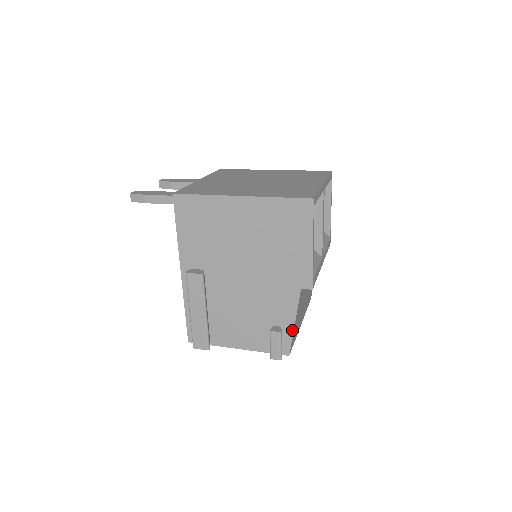
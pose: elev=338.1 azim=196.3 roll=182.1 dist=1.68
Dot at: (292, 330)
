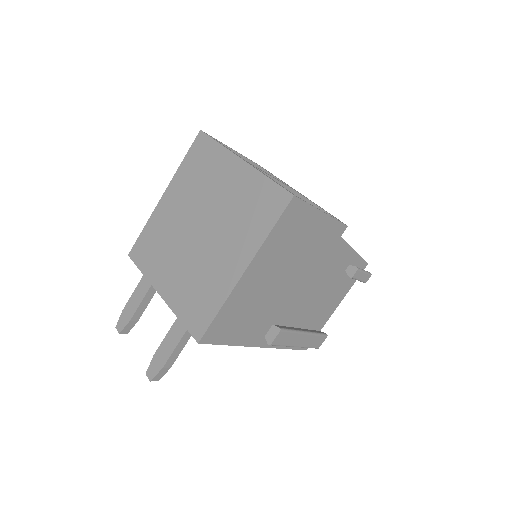
Dot at: (357, 256)
